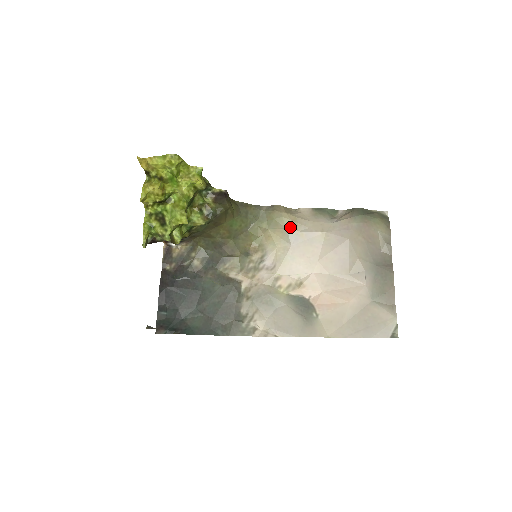
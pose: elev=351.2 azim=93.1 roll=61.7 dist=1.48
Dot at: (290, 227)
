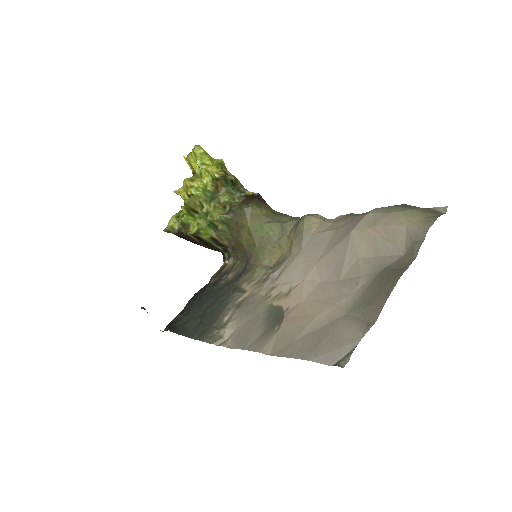
Dot at: (307, 230)
